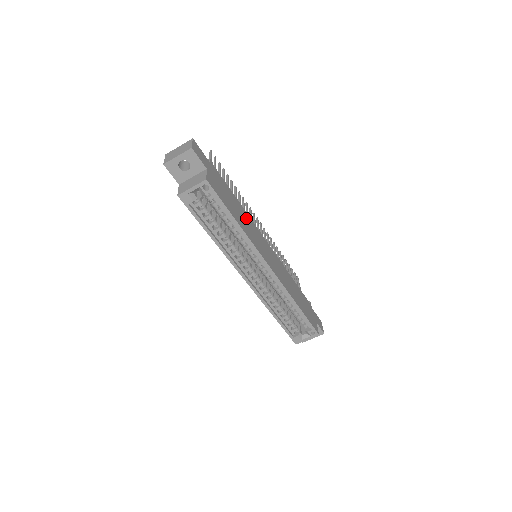
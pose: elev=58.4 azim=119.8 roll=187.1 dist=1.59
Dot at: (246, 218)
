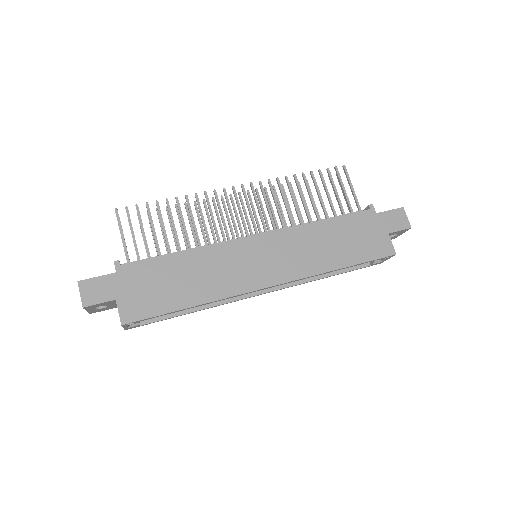
Dot at: (204, 262)
